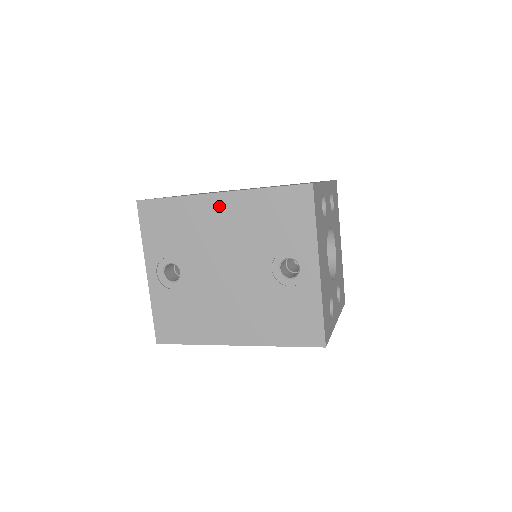
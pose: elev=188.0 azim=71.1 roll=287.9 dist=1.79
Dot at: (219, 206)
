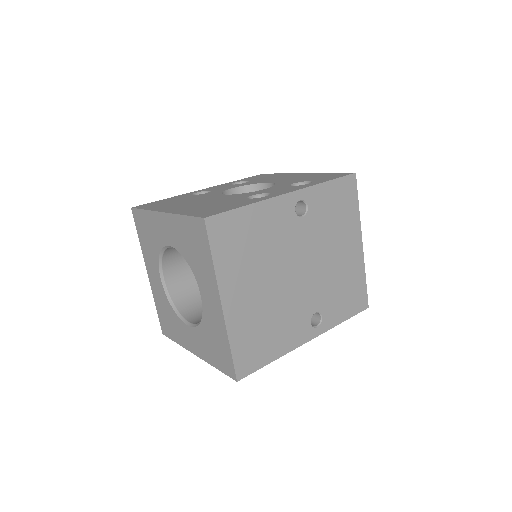
Dot at: occluded
